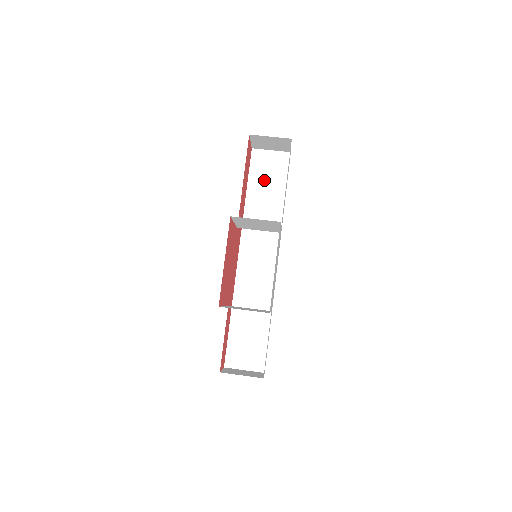
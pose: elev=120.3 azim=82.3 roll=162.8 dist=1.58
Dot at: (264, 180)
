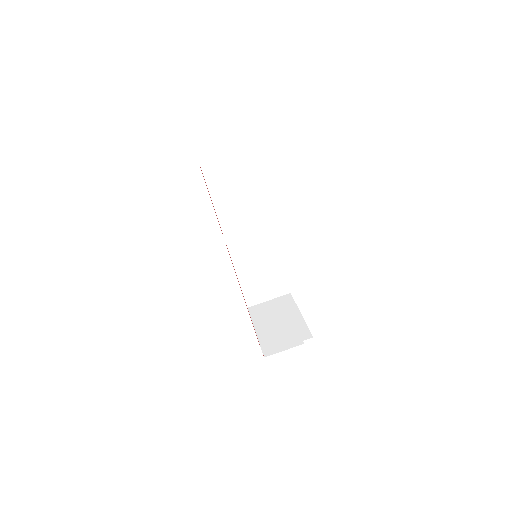
Dot at: (218, 153)
